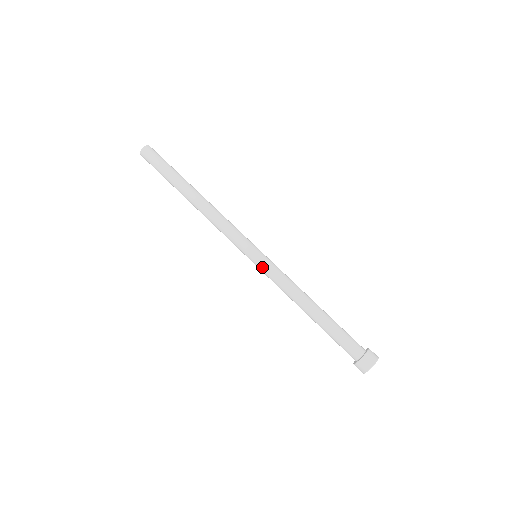
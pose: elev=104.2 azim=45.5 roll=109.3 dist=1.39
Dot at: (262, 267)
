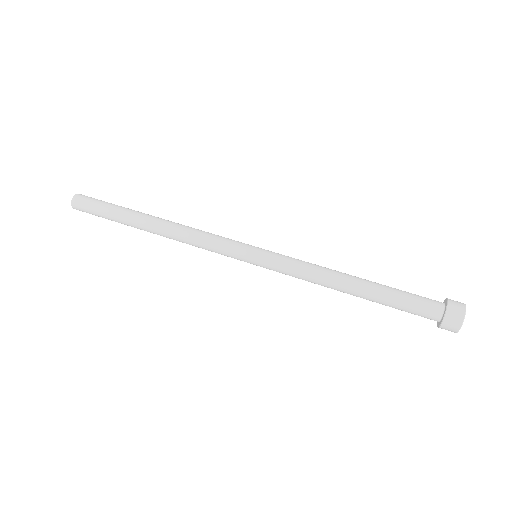
Dot at: (270, 261)
